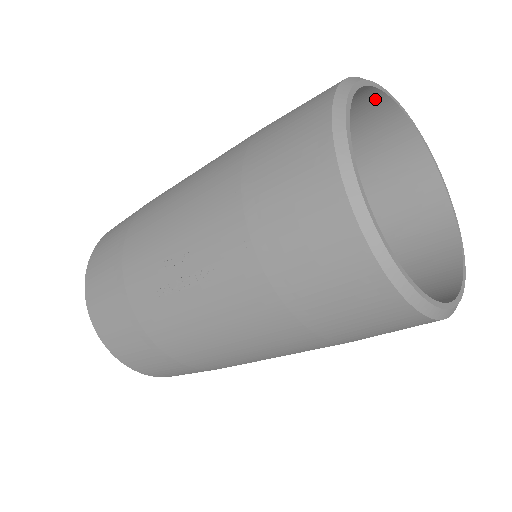
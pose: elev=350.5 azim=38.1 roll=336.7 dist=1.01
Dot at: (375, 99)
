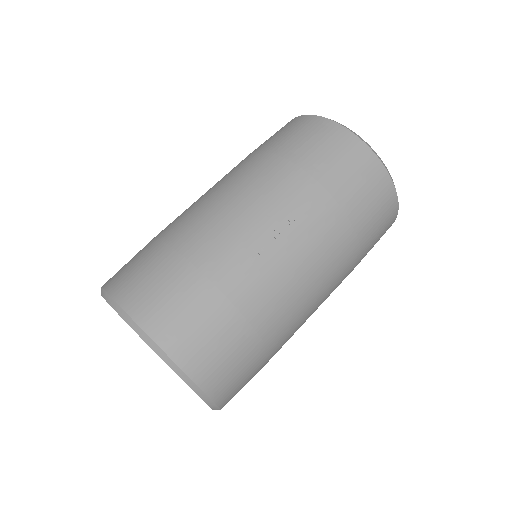
Dot at: occluded
